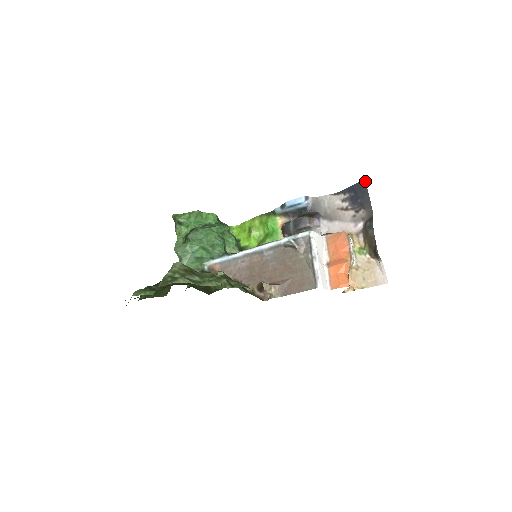
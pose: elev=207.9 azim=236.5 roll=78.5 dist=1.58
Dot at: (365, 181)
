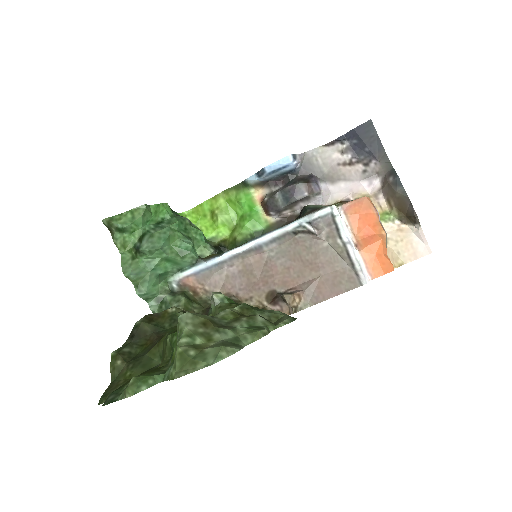
Dot at: (371, 121)
